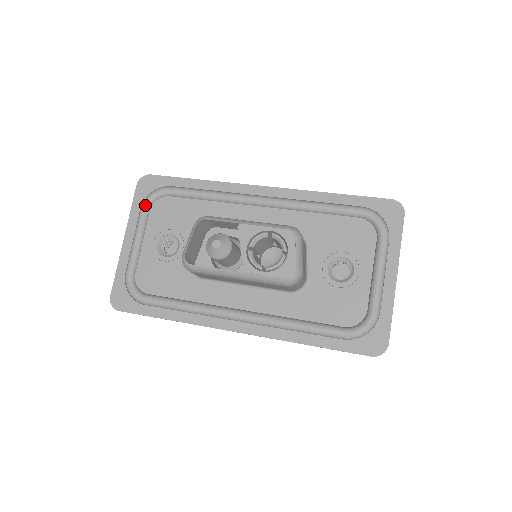
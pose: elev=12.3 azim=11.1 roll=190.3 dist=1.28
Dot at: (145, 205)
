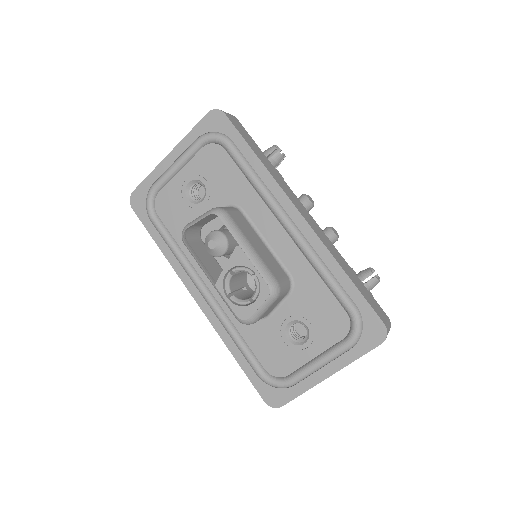
Dot at: (201, 140)
